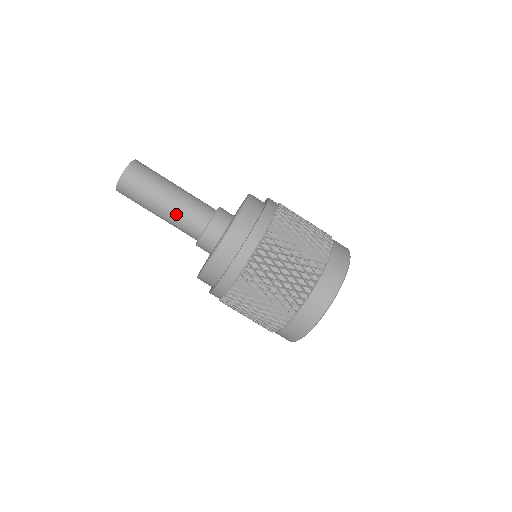
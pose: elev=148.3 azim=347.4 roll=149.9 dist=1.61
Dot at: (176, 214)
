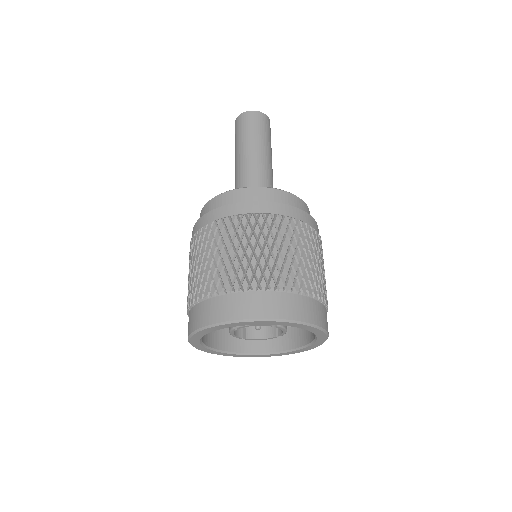
Dot at: (268, 165)
